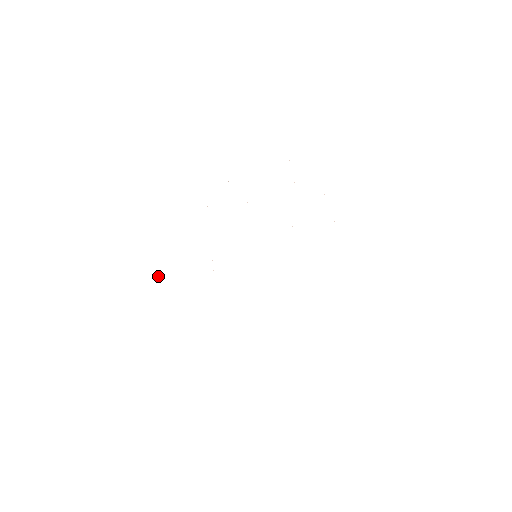
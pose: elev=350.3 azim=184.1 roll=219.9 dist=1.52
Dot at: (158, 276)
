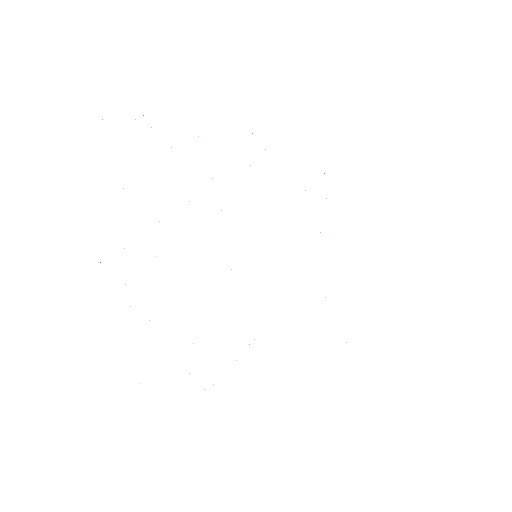
Dot at: occluded
